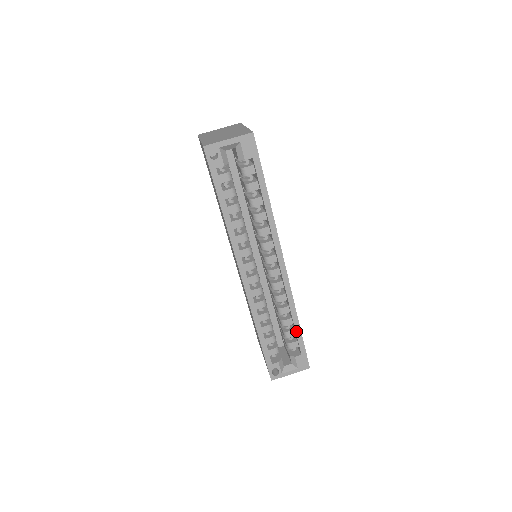
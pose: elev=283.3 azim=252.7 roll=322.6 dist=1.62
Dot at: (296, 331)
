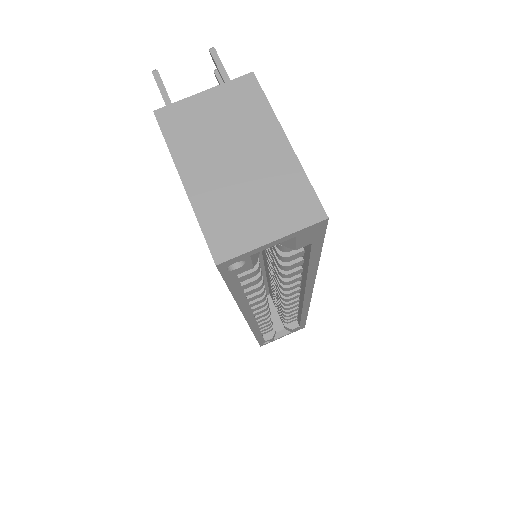
Dot at: (301, 320)
